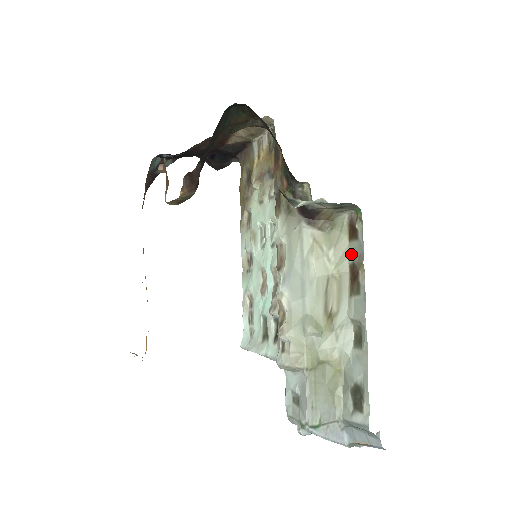
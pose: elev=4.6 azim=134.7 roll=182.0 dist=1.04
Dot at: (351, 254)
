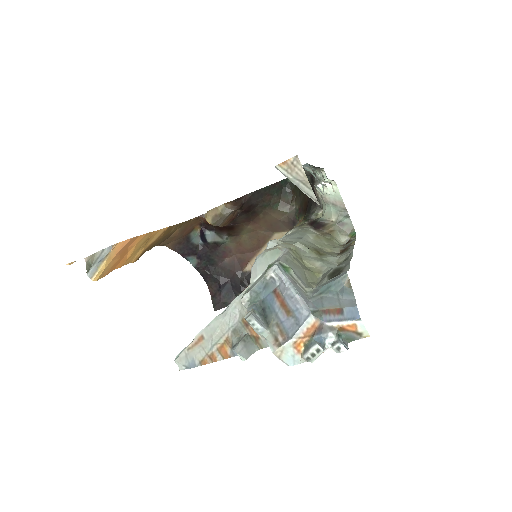
Dot at: (343, 248)
